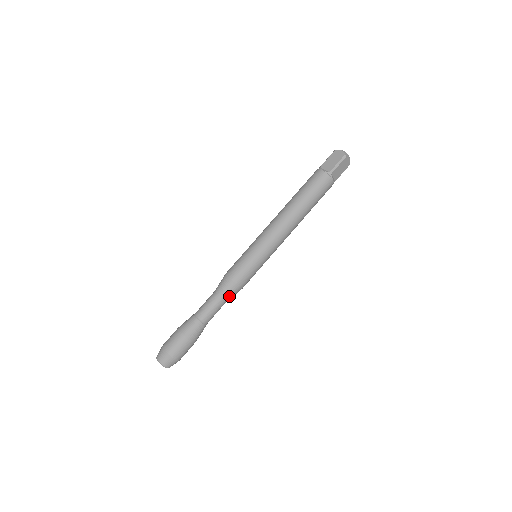
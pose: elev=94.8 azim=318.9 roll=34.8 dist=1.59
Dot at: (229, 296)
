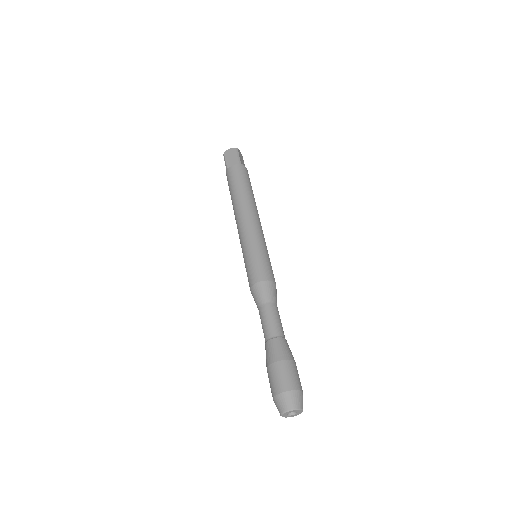
Dot at: (275, 298)
